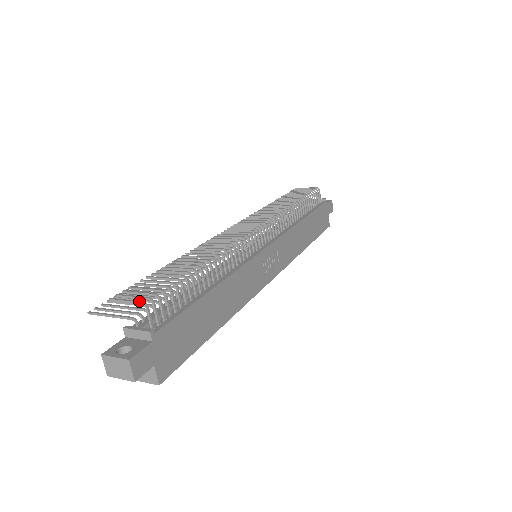
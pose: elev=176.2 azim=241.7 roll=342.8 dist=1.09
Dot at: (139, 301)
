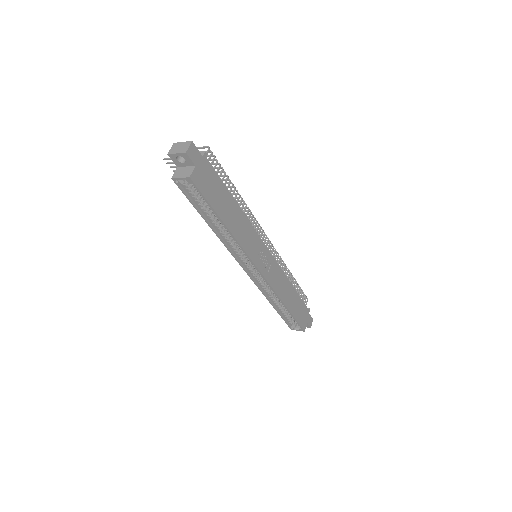
Dot at: (206, 146)
